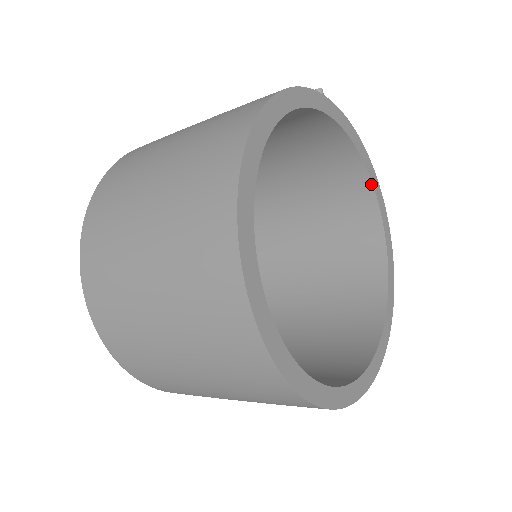
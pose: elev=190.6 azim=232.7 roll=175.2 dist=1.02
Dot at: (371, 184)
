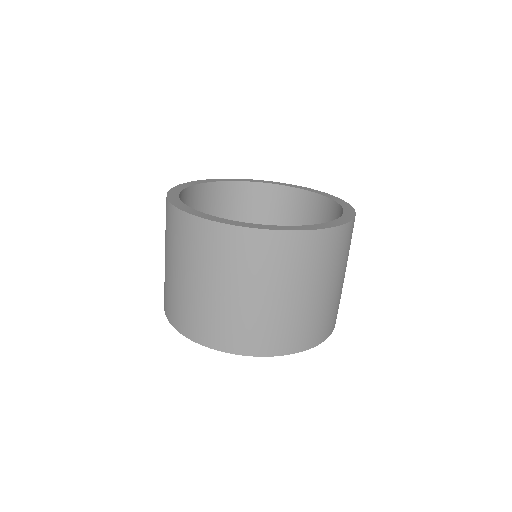
Dot at: (329, 199)
